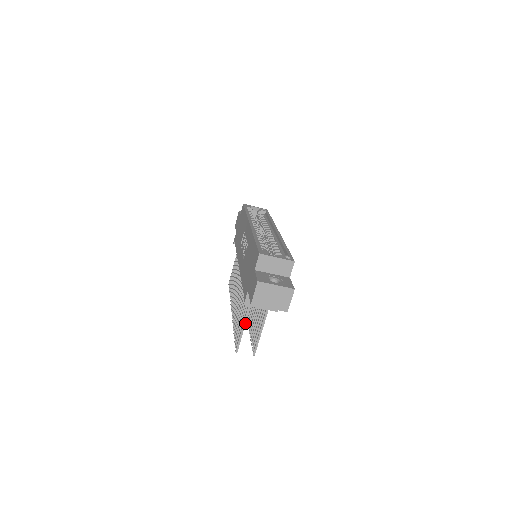
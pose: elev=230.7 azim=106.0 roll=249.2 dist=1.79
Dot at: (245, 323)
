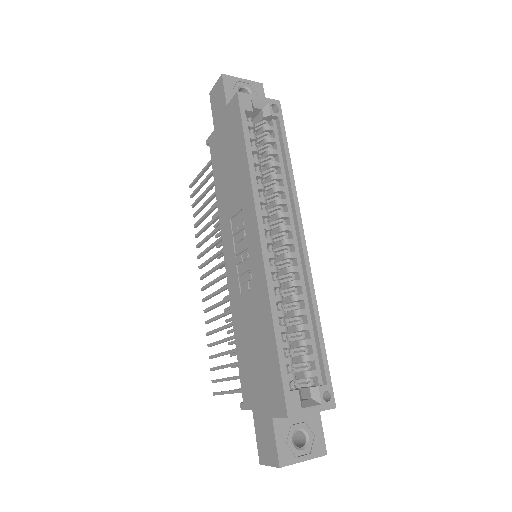
Dot at: occluded
